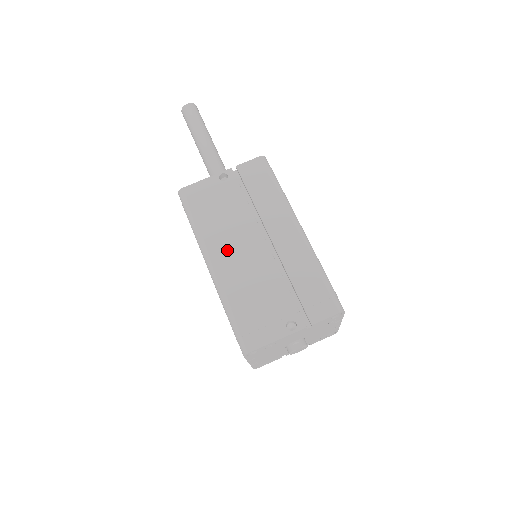
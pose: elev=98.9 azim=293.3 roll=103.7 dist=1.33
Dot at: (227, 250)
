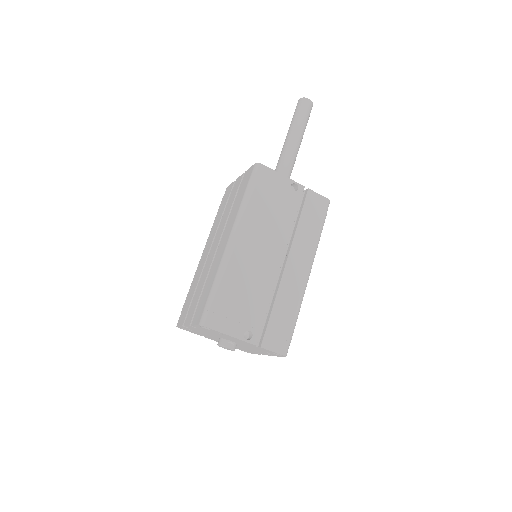
Dot at: (253, 241)
